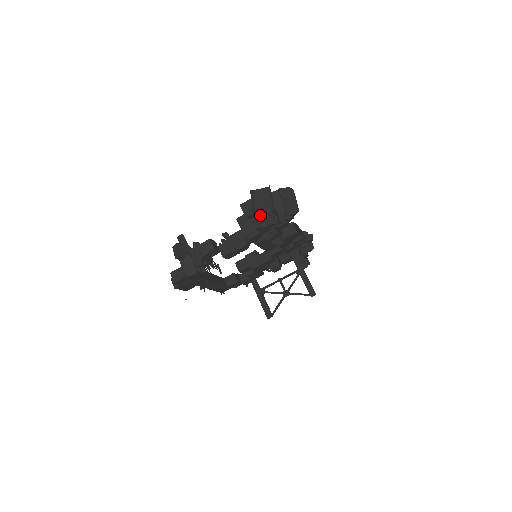
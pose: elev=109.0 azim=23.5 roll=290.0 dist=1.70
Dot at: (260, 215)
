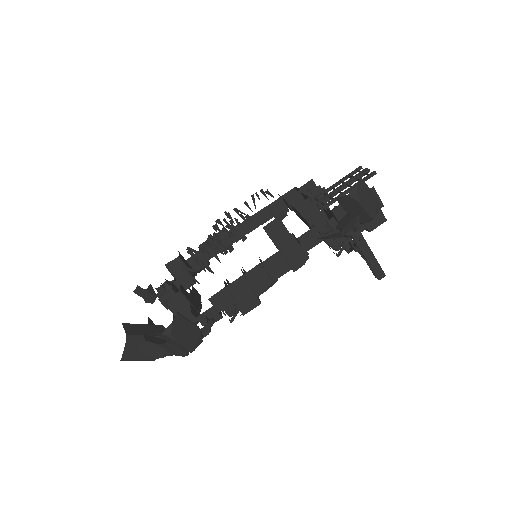
Dot at: occluded
